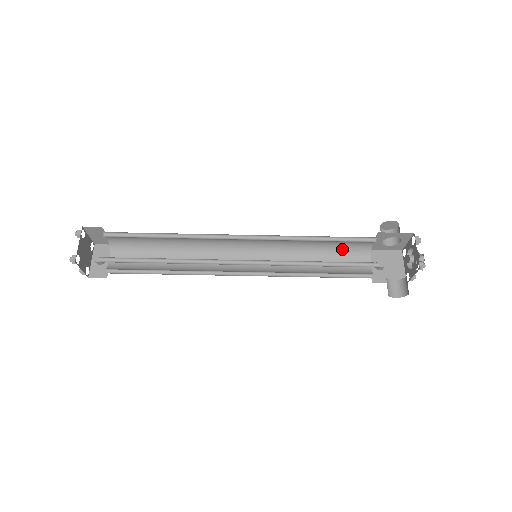
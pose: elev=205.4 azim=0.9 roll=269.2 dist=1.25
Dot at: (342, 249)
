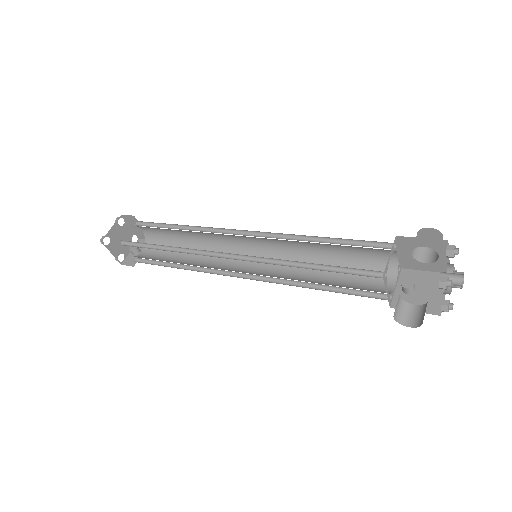
Dot at: (360, 261)
